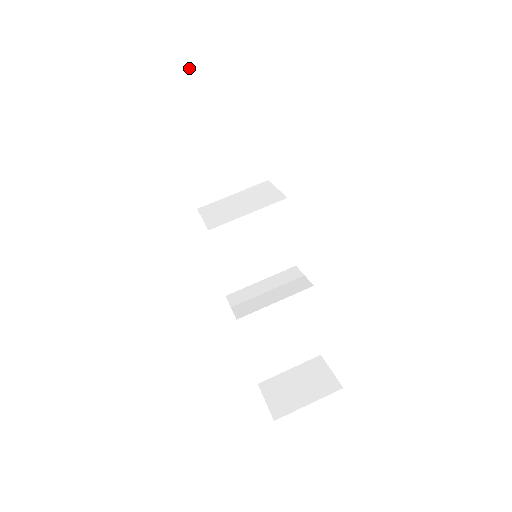
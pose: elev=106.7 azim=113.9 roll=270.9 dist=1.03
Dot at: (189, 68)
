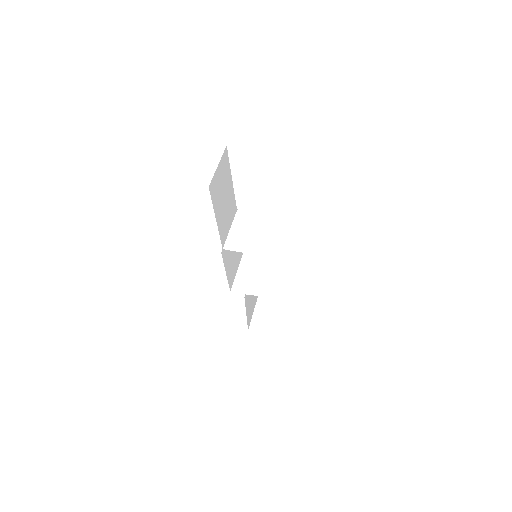
Dot at: (218, 168)
